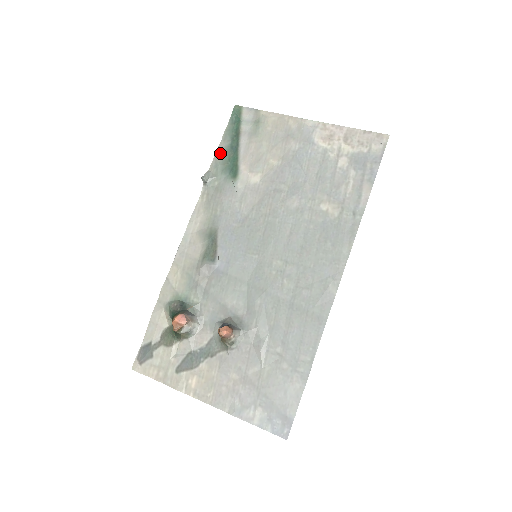
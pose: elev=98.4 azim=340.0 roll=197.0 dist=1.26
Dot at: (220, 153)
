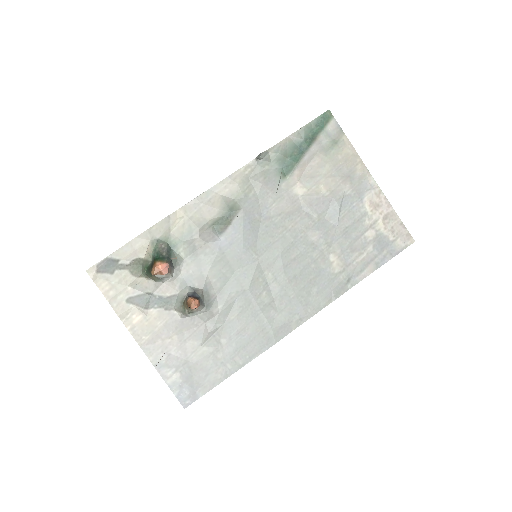
Dot at: (288, 142)
